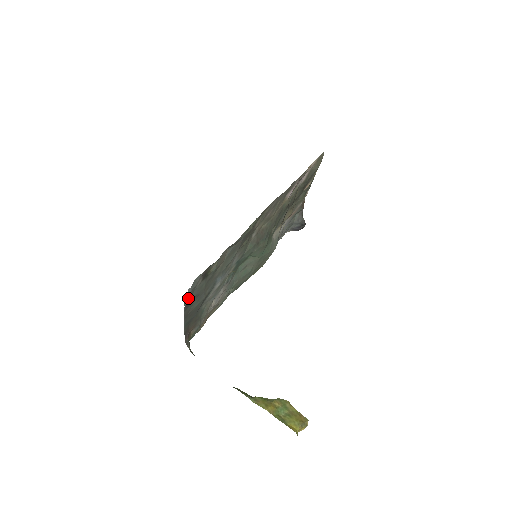
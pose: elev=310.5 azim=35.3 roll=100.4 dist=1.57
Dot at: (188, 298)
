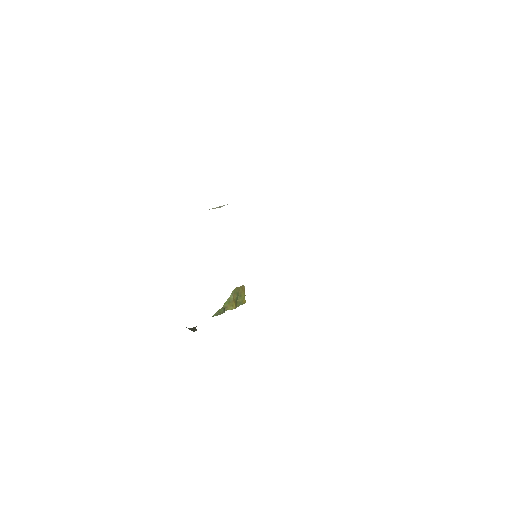
Dot at: occluded
